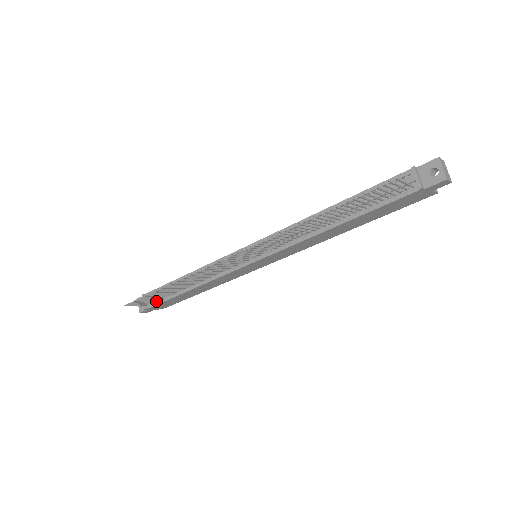
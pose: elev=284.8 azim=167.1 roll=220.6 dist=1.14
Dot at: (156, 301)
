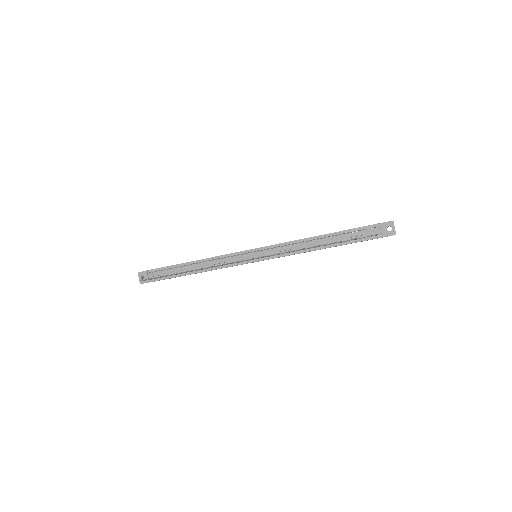
Dot at: occluded
